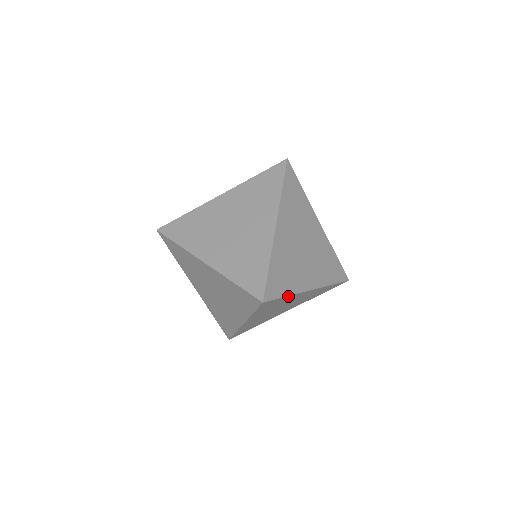
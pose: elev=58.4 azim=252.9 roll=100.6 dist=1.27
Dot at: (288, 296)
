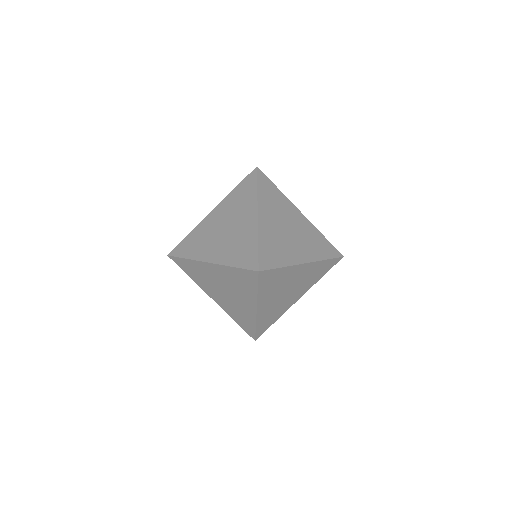
Dot at: (283, 268)
